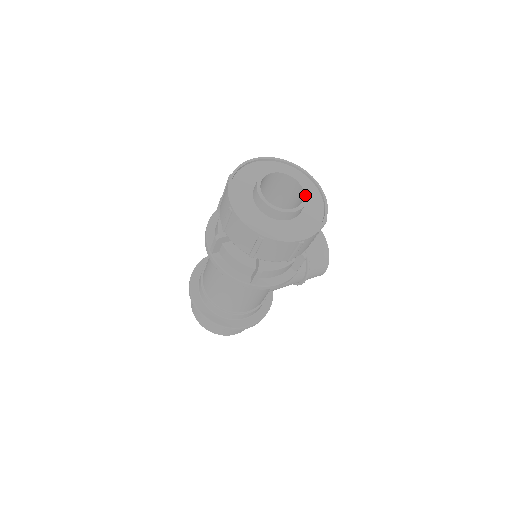
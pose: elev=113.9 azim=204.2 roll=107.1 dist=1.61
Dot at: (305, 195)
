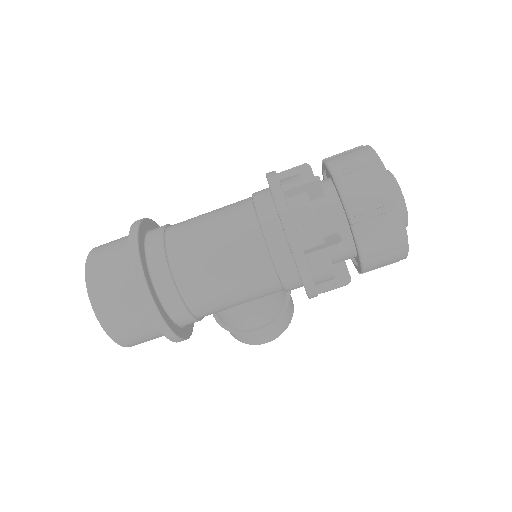
Dot at: occluded
